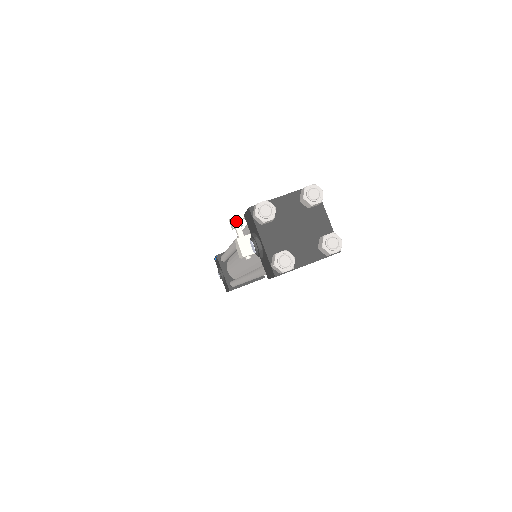
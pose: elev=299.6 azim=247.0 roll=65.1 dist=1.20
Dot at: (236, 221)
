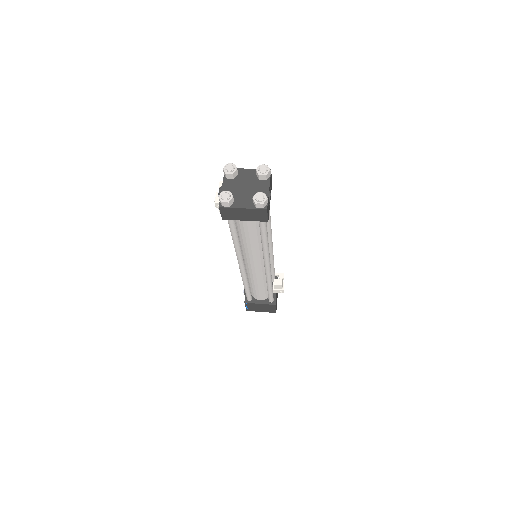
Dot at: occluded
